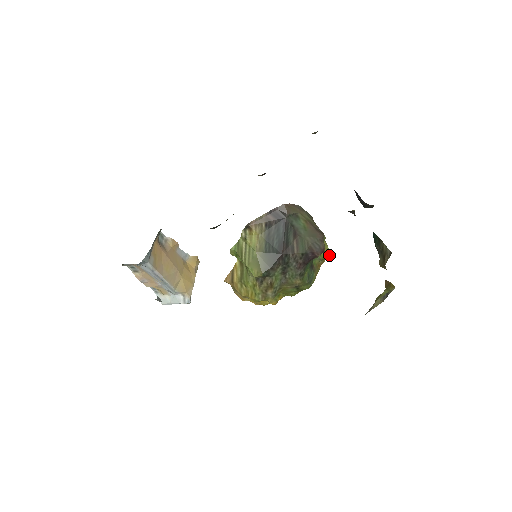
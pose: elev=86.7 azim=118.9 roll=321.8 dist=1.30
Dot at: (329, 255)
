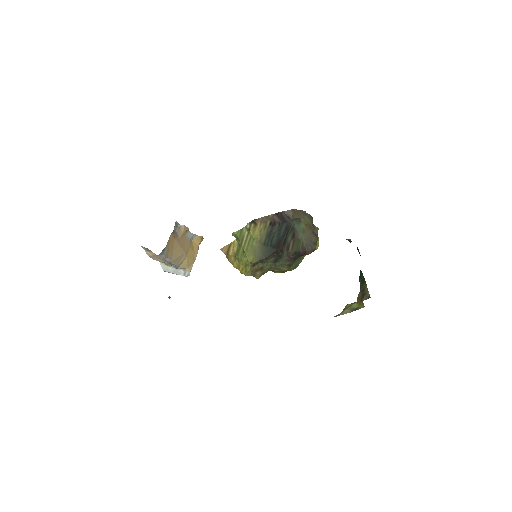
Dot at: (317, 247)
